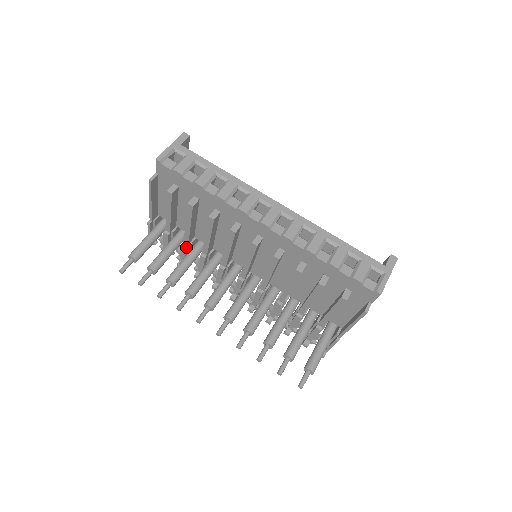
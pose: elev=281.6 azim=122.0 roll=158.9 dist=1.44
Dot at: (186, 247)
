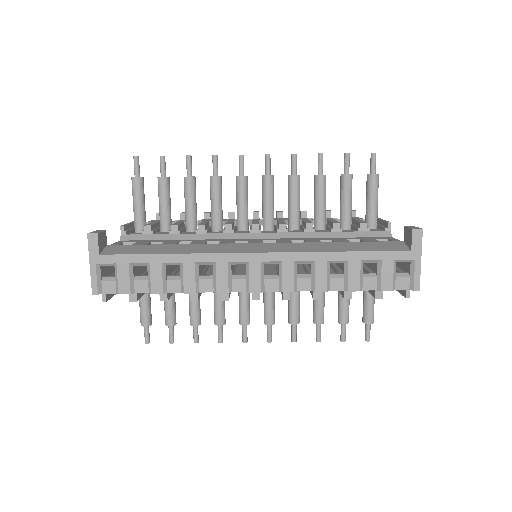
Dot at: occluded
